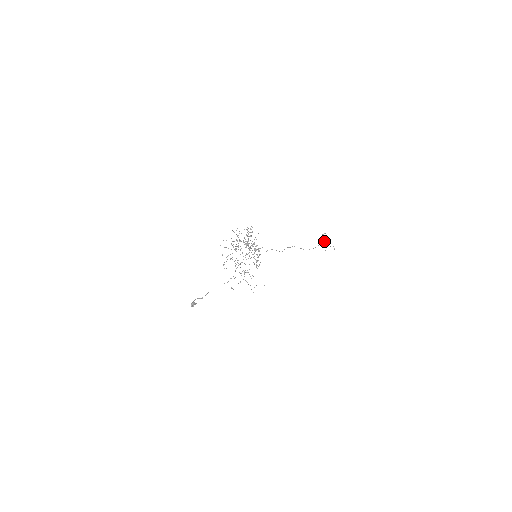
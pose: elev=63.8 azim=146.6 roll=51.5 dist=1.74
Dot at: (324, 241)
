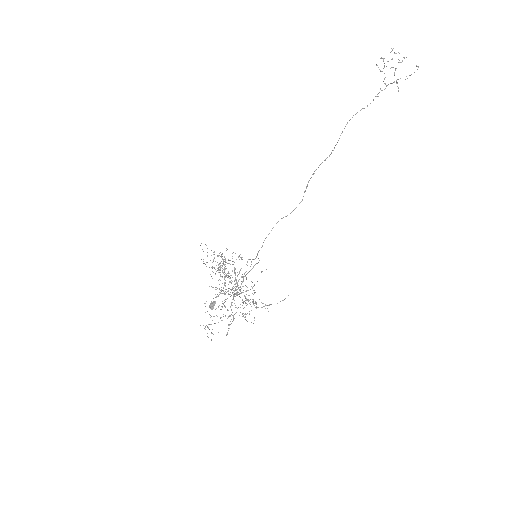
Dot at: (392, 67)
